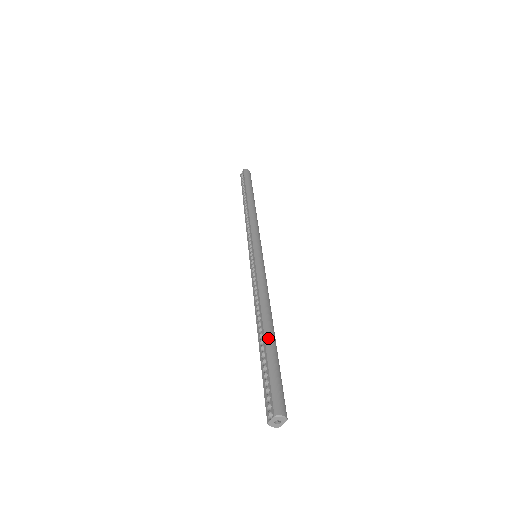
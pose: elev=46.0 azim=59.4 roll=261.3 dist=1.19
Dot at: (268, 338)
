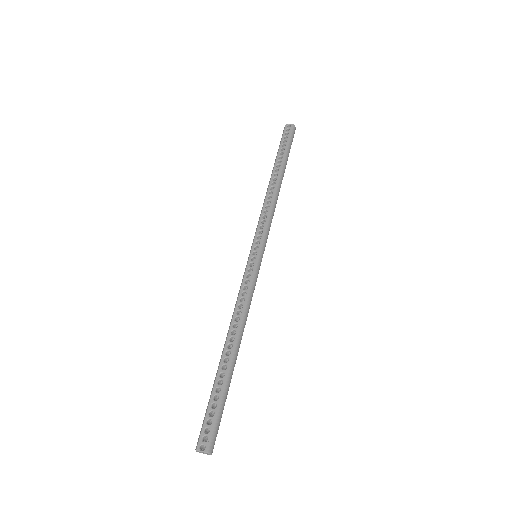
Dot at: (231, 369)
